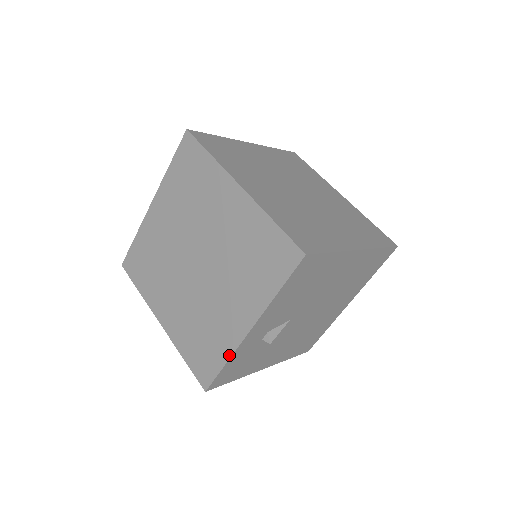
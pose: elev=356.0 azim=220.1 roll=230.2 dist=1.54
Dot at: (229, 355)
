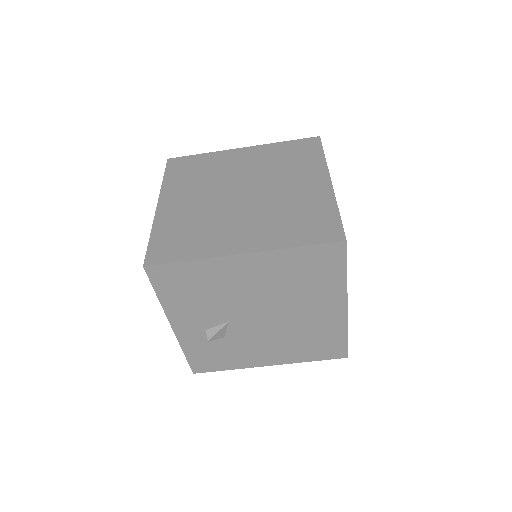
Dot at: (181, 346)
